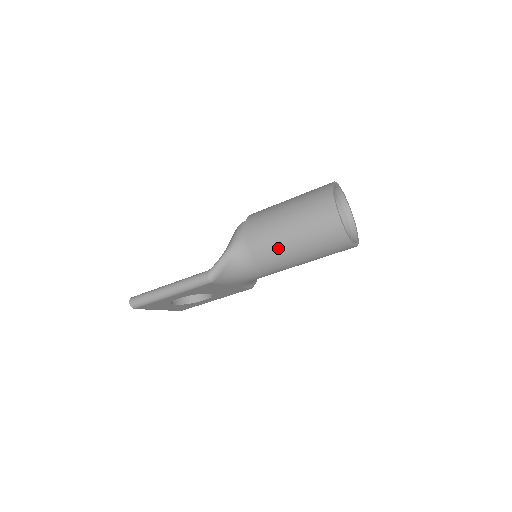
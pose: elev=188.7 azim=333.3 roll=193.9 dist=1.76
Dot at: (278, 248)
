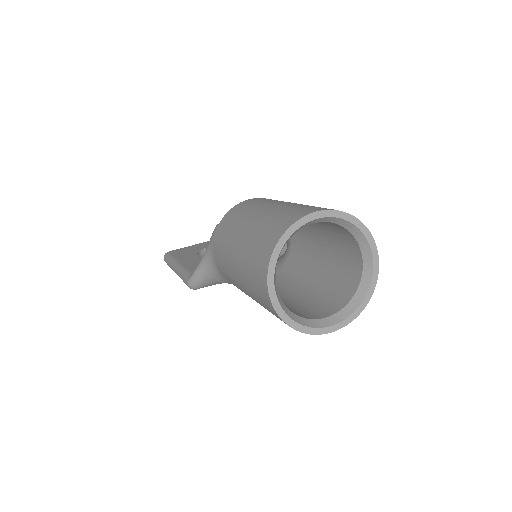
Dot at: (240, 289)
